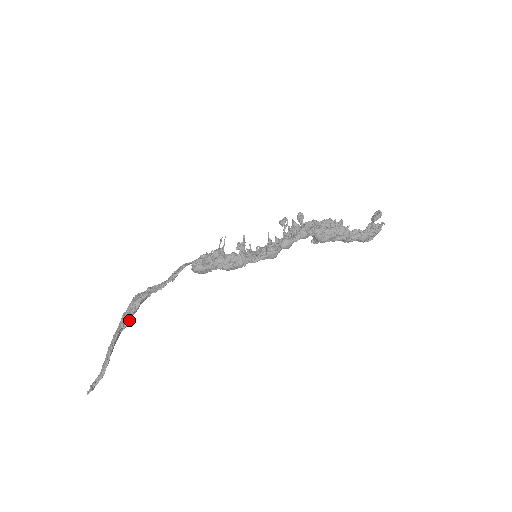
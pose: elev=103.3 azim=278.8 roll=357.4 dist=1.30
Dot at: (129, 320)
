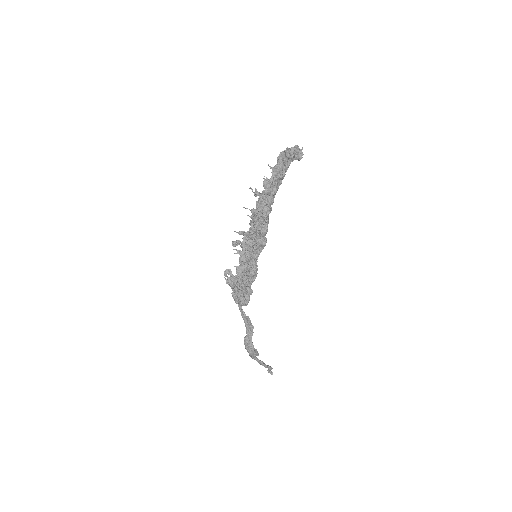
Dot at: (258, 355)
